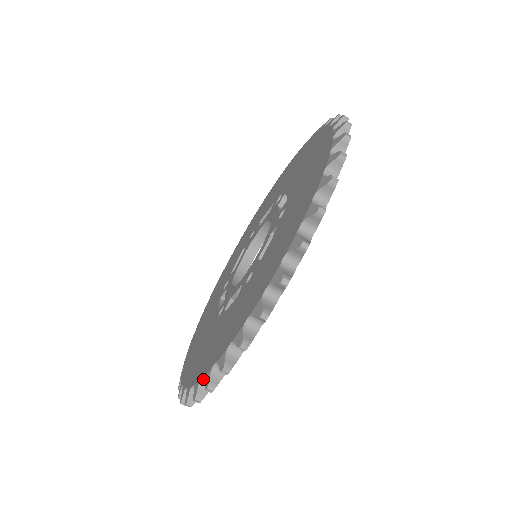
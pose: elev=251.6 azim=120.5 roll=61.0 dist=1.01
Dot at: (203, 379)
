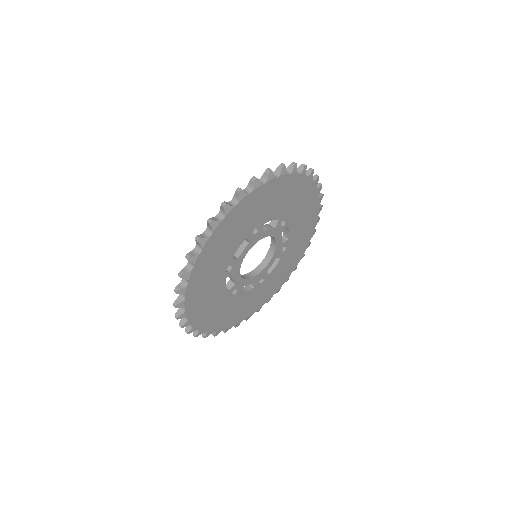
Dot at: occluded
